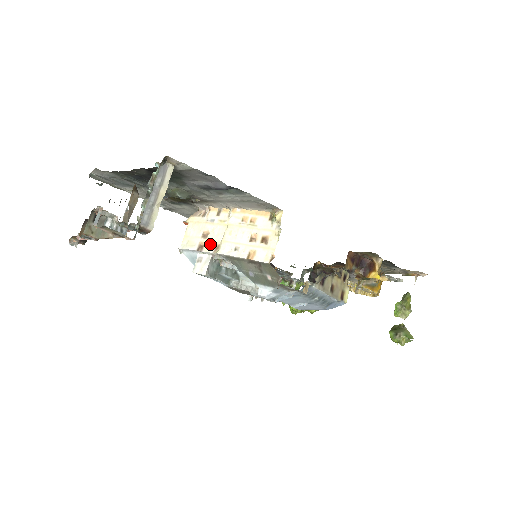
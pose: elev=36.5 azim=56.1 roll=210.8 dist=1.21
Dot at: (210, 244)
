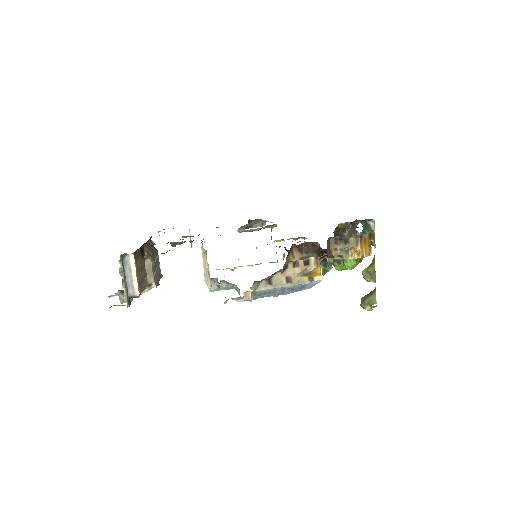
Dot at: occluded
